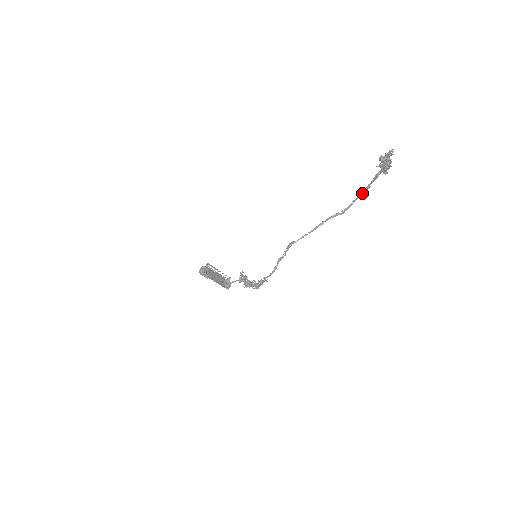
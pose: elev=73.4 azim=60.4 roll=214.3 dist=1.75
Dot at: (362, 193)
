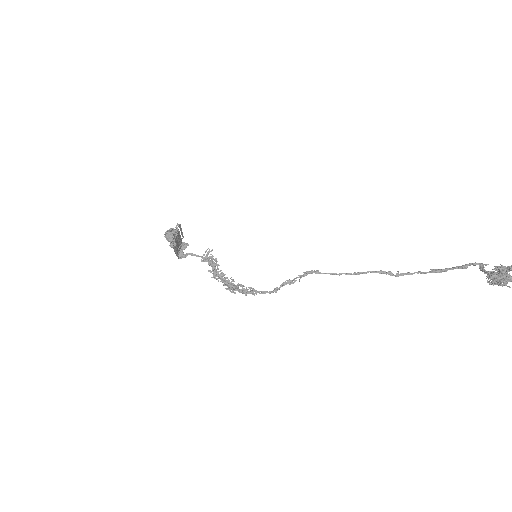
Dot at: (435, 272)
